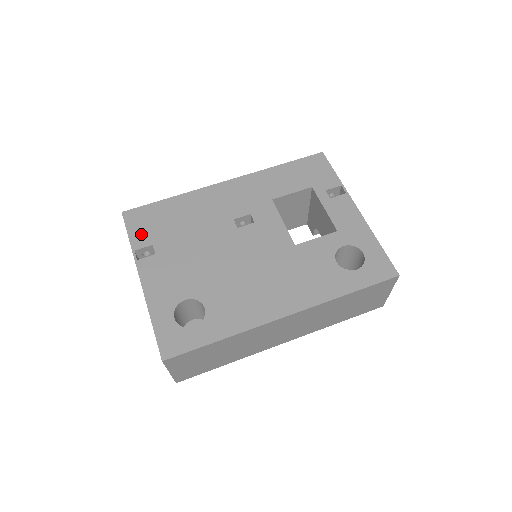
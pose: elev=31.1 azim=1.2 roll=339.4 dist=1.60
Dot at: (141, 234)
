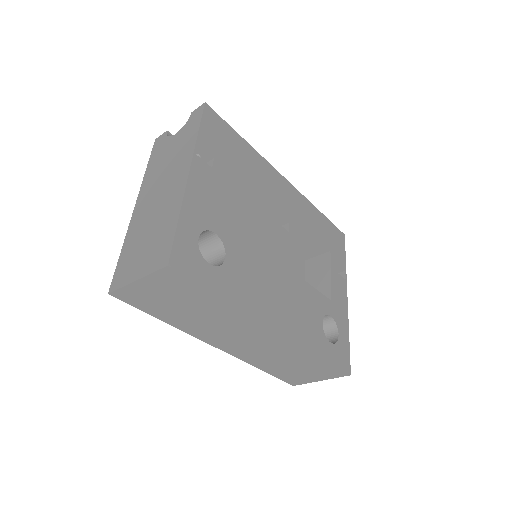
Dot at: (210, 138)
